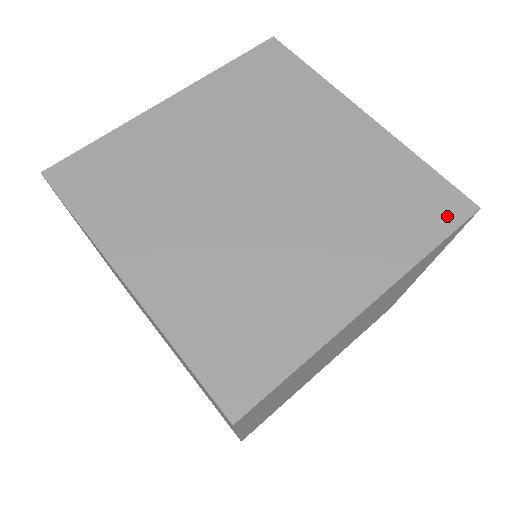
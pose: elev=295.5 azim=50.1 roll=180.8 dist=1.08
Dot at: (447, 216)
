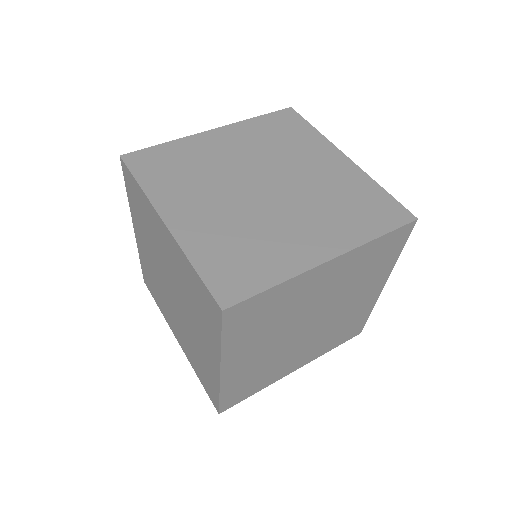
Dot at: (393, 220)
